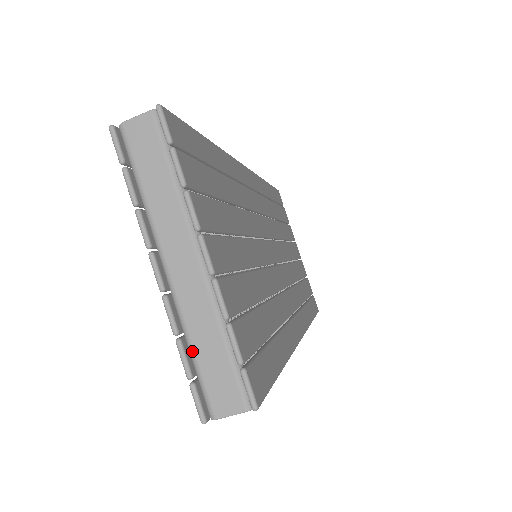
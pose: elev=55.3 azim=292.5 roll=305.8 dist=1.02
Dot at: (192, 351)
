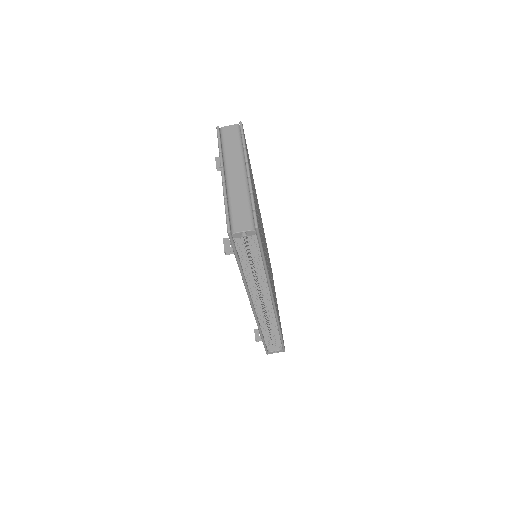
Dot at: (231, 206)
